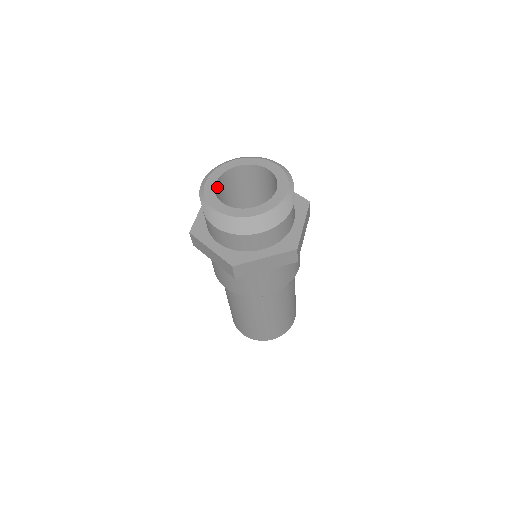
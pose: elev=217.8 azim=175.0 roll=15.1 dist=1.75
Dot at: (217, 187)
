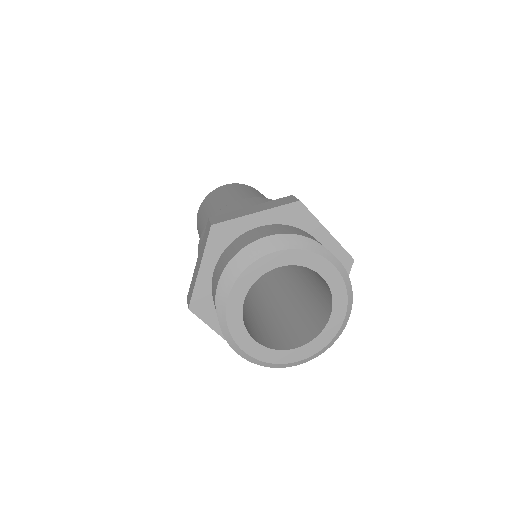
Dot at: (252, 335)
